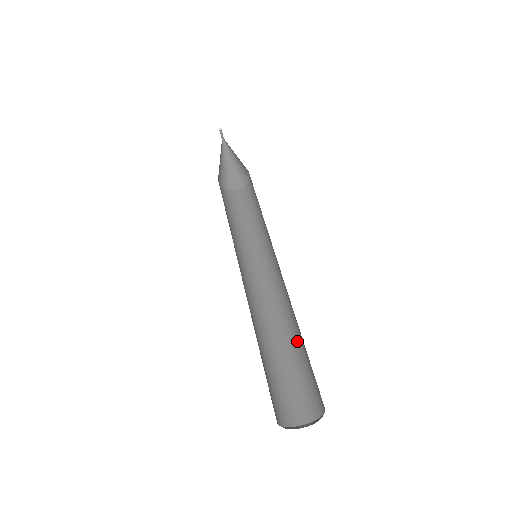
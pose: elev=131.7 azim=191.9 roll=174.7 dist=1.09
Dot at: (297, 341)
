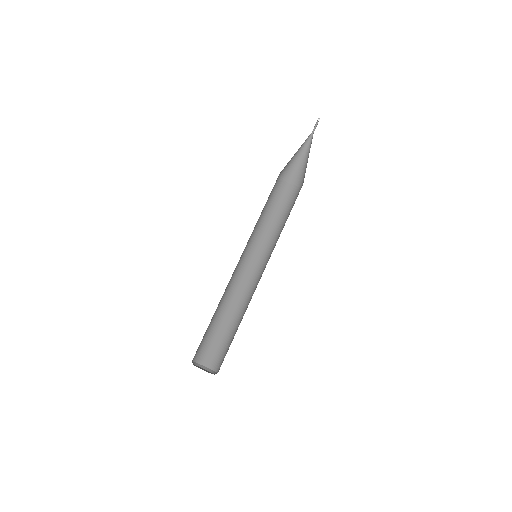
Dot at: (234, 324)
